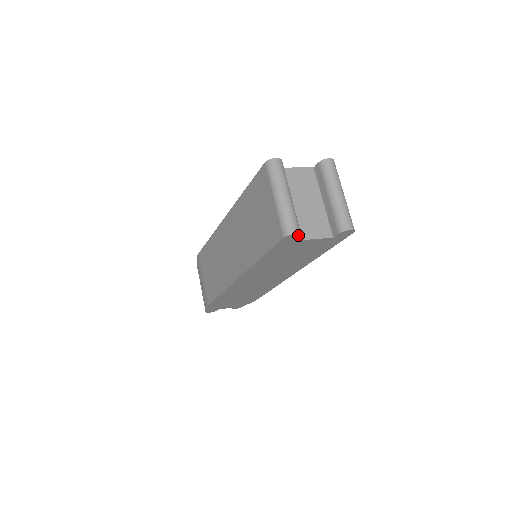
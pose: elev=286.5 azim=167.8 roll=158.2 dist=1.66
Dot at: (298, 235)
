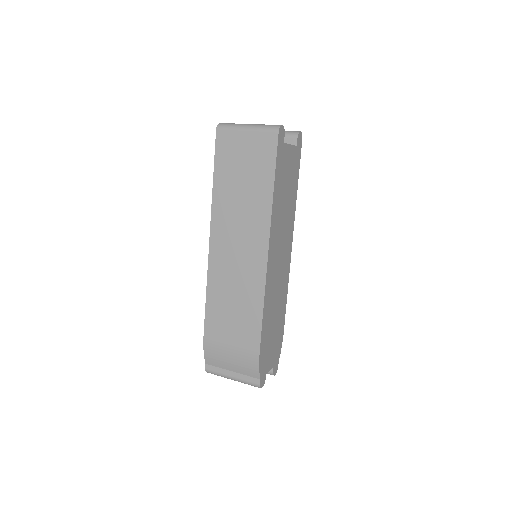
Dot at: (283, 130)
